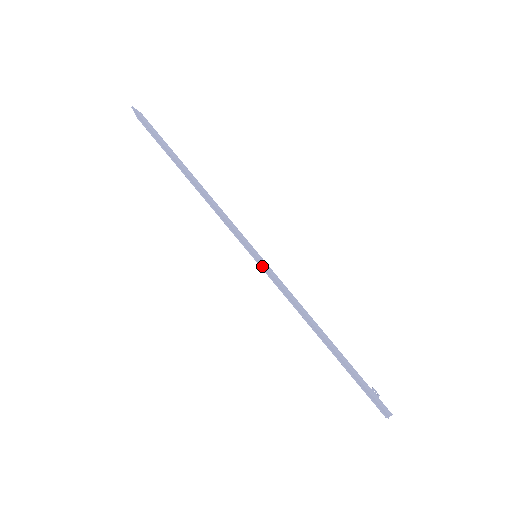
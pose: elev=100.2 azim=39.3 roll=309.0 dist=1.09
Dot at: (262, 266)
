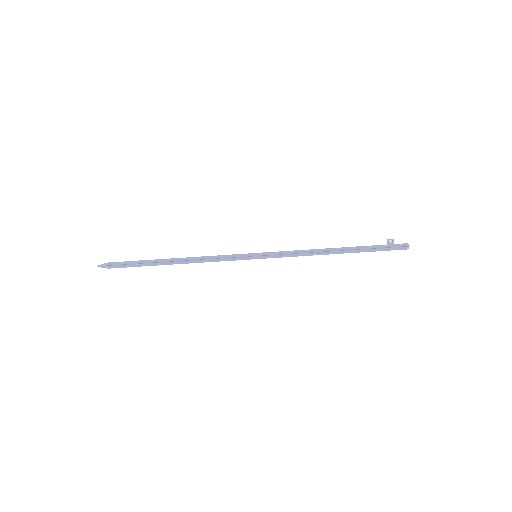
Dot at: (265, 258)
